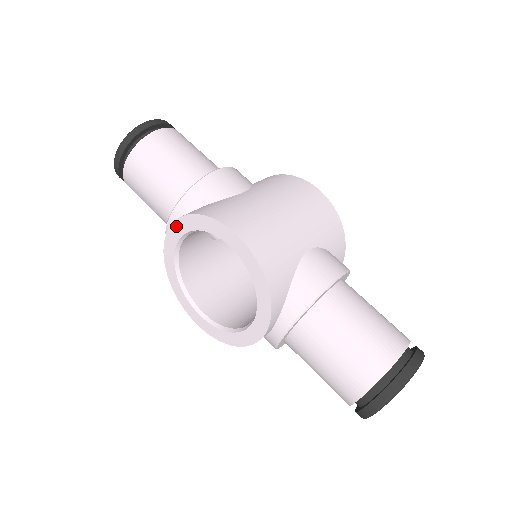
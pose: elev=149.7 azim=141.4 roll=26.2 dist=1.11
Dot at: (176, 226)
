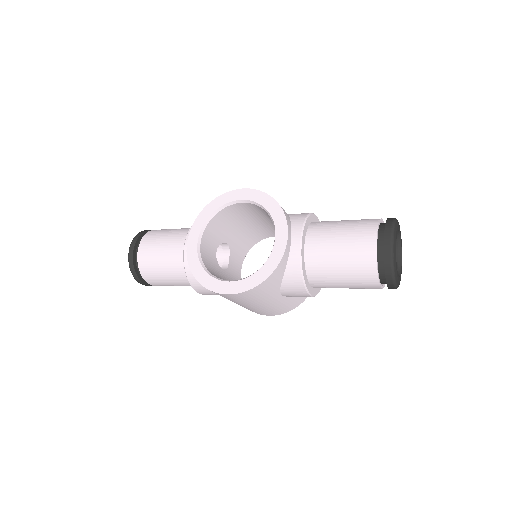
Dot at: (195, 225)
